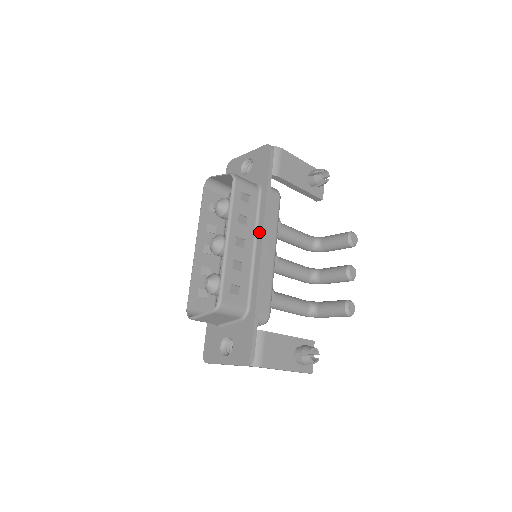
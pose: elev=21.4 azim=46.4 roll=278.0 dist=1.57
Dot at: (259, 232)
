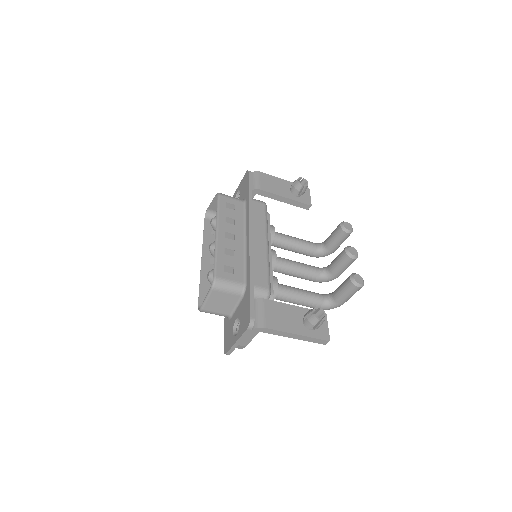
Dot at: (247, 228)
